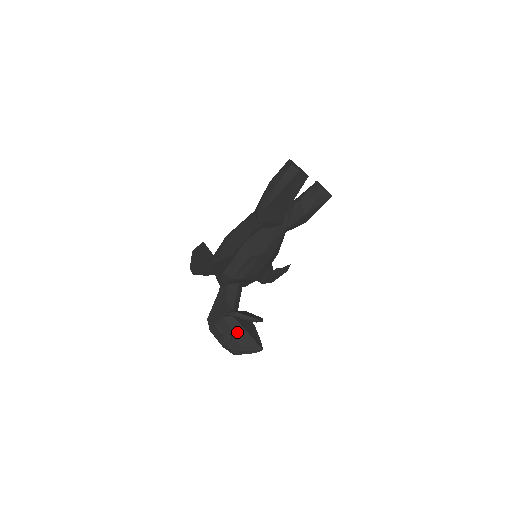
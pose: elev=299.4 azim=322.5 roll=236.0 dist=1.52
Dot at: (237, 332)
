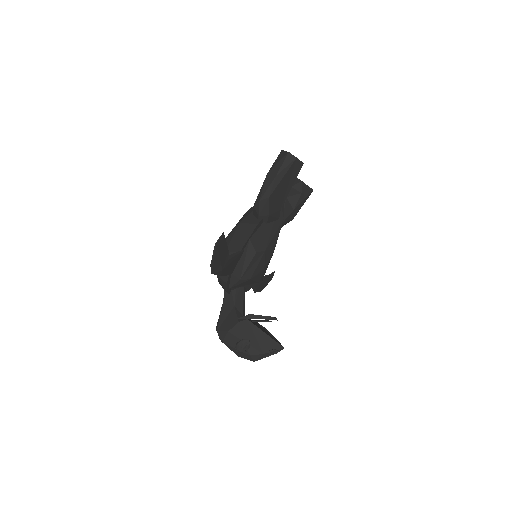
Dot at: (255, 335)
